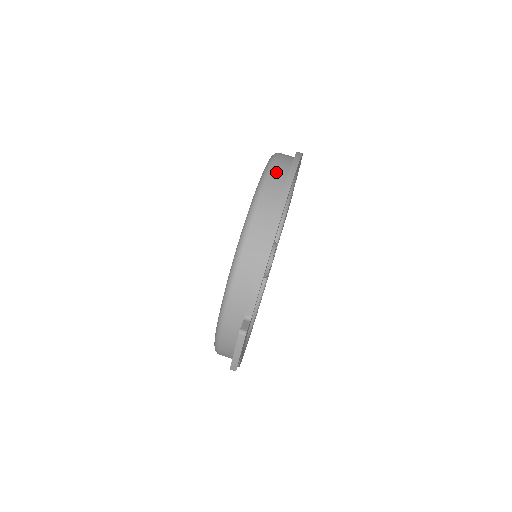
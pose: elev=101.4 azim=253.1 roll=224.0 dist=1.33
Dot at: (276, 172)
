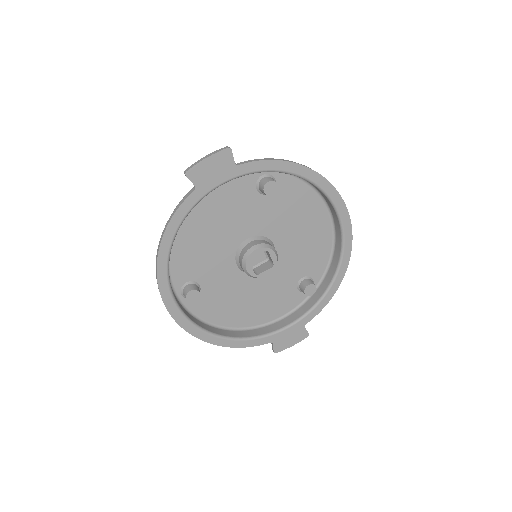
Dot at: occluded
